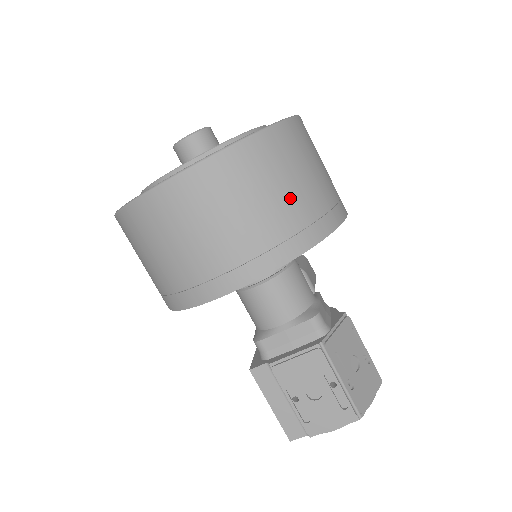
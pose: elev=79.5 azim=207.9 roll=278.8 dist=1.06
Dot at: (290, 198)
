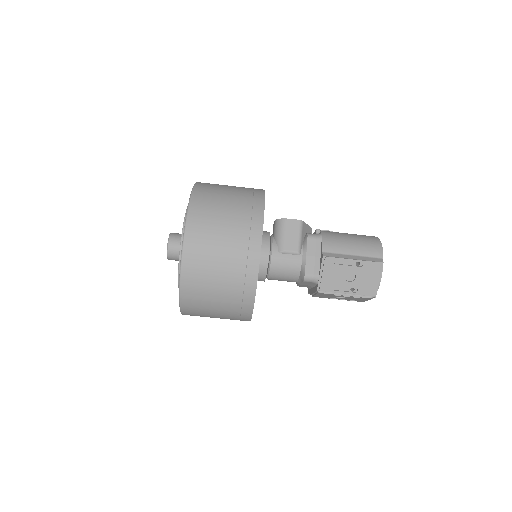
Dot at: (222, 296)
